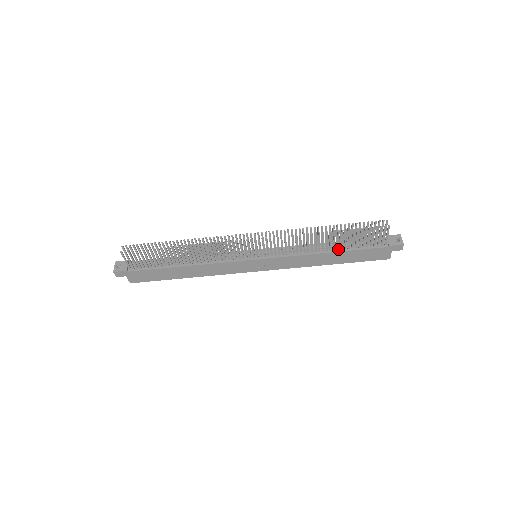
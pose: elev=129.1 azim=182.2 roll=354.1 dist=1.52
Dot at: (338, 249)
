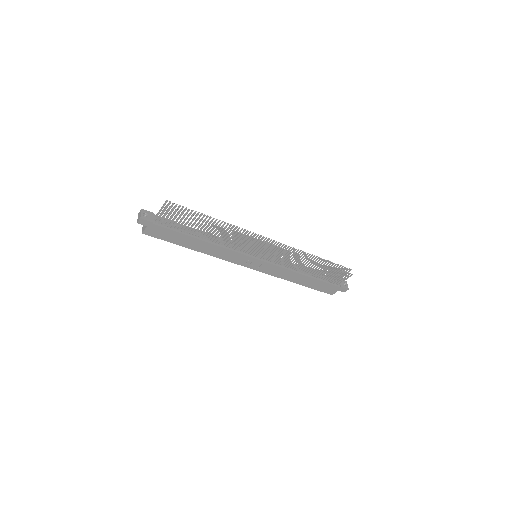
Dot at: (311, 275)
